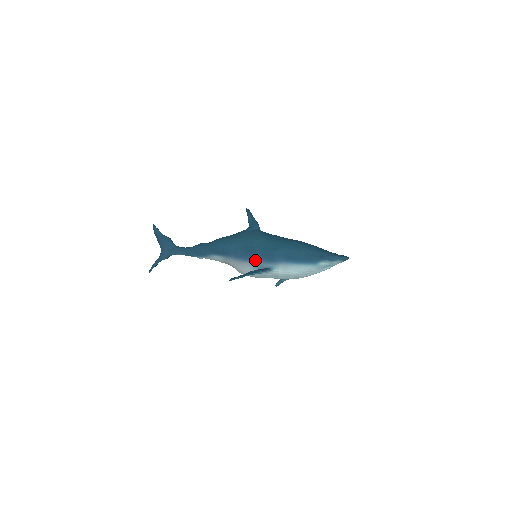
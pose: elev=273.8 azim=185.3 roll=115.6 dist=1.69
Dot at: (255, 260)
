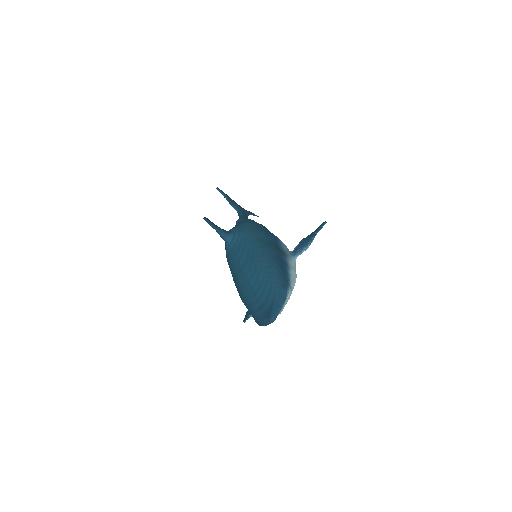
Dot at: occluded
